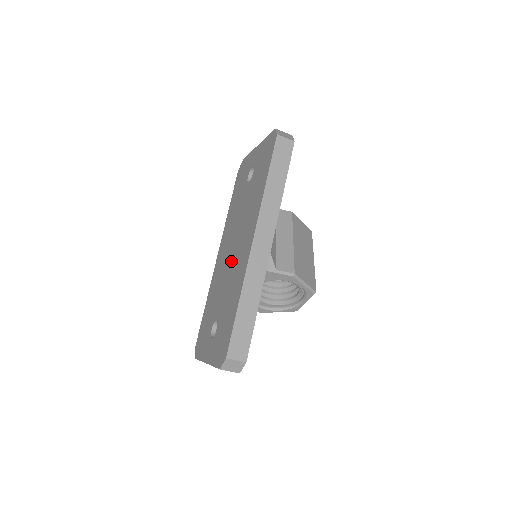
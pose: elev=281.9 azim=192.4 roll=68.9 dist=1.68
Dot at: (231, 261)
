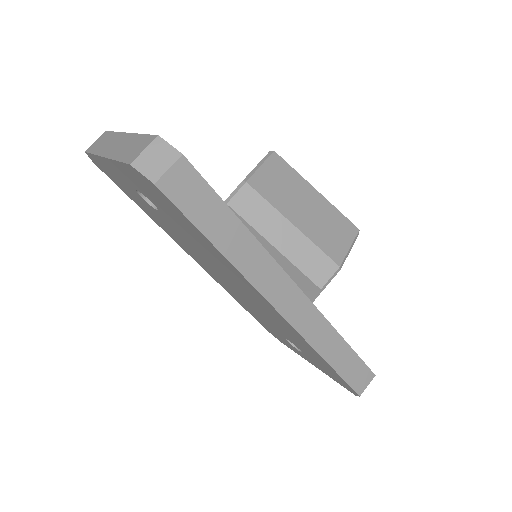
Dot at: (246, 298)
